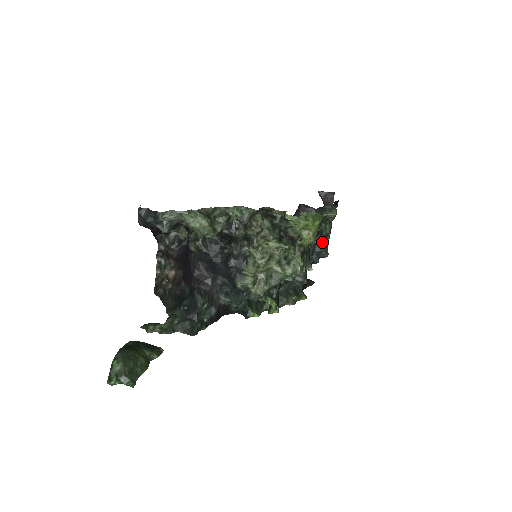
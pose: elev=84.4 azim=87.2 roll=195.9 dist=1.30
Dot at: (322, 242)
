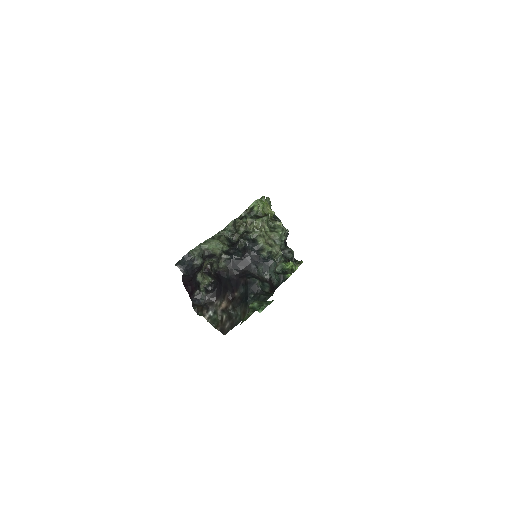
Dot at: occluded
